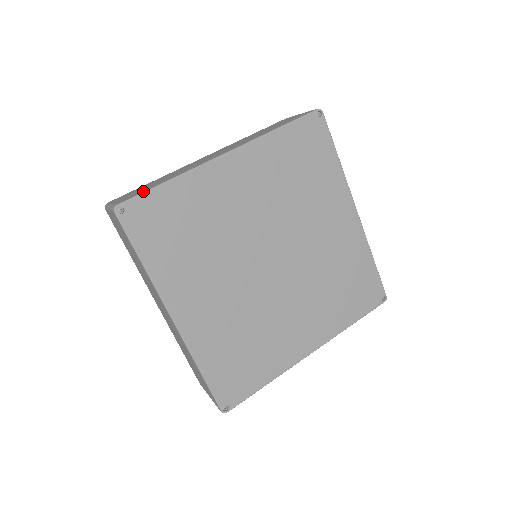
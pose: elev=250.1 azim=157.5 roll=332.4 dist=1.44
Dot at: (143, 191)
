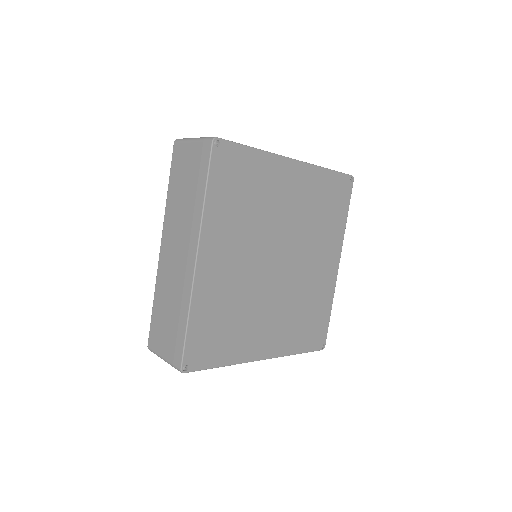
Dot at: (235, 142)
